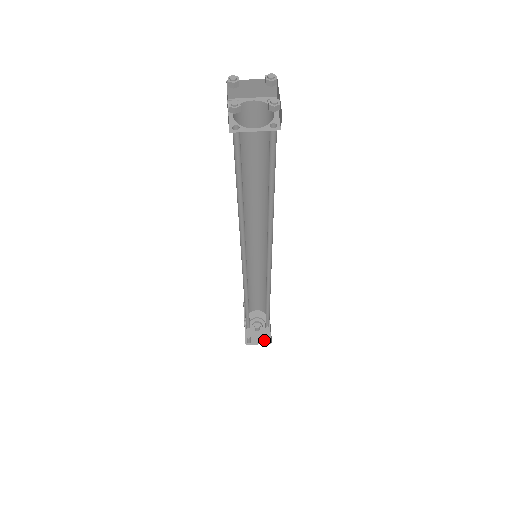
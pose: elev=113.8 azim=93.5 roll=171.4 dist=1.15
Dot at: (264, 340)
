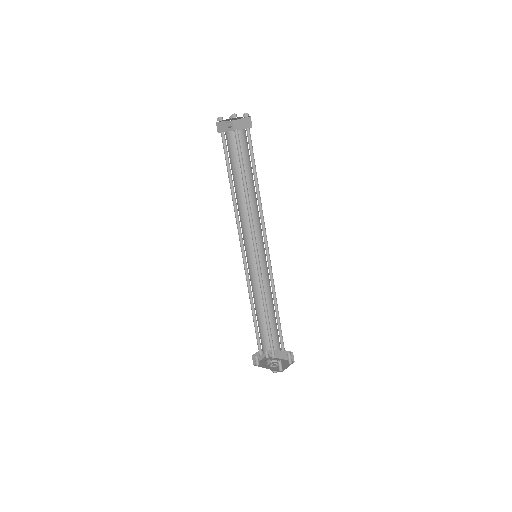
Dot at: (288, 364)
